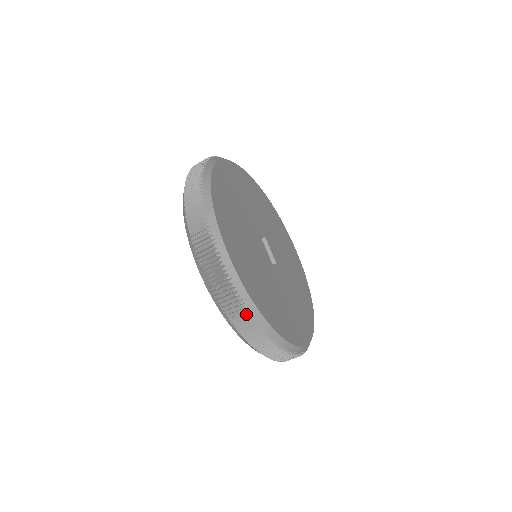
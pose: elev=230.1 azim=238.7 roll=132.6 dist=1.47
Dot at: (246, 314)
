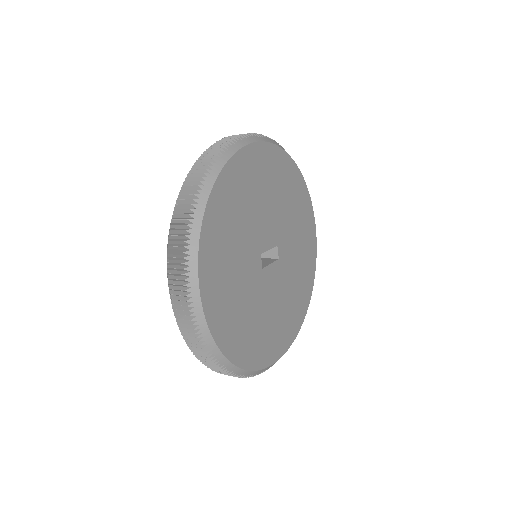
Dot at: occluded
